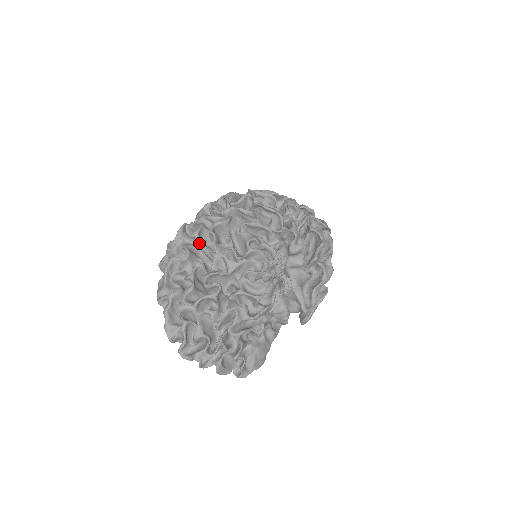
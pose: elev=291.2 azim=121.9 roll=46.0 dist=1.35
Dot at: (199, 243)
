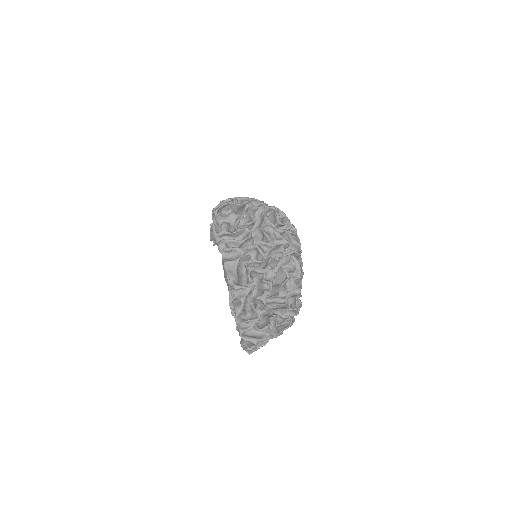
Dot at: occluded
